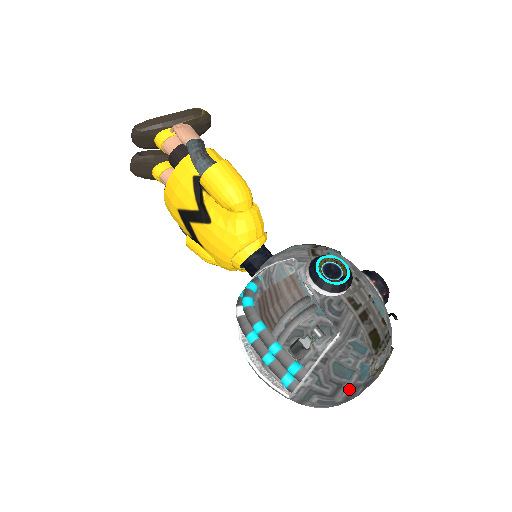
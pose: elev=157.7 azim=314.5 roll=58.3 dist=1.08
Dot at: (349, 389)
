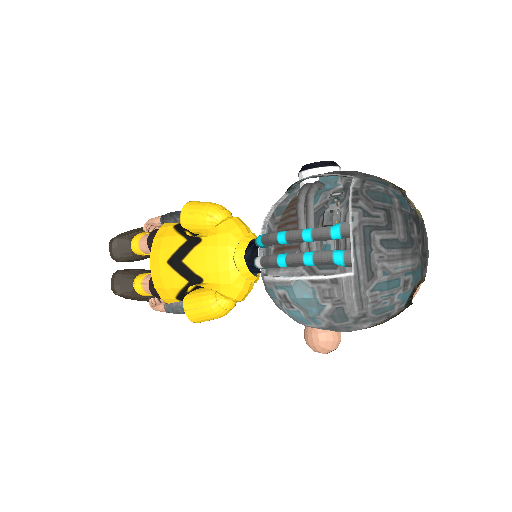
Dot at: (400, 218)
